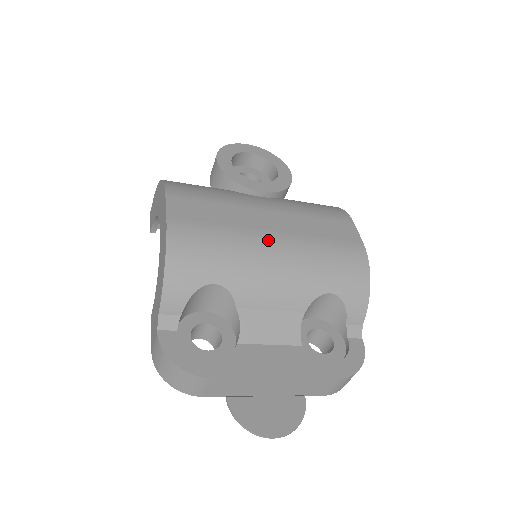
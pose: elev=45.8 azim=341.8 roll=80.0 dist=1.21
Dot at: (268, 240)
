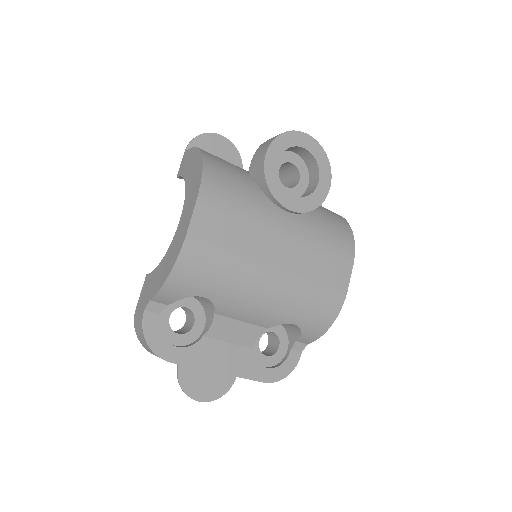
Dot at: (267, 273)
